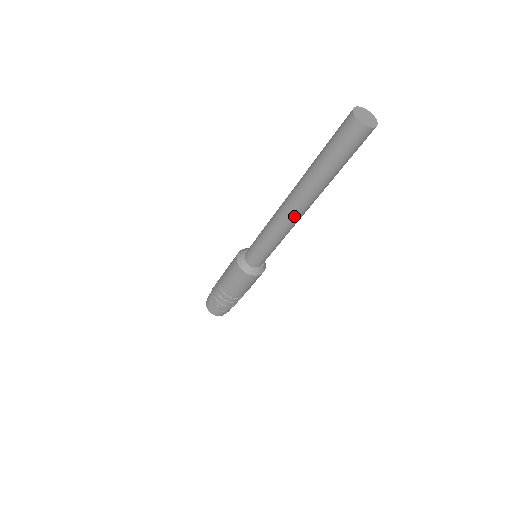
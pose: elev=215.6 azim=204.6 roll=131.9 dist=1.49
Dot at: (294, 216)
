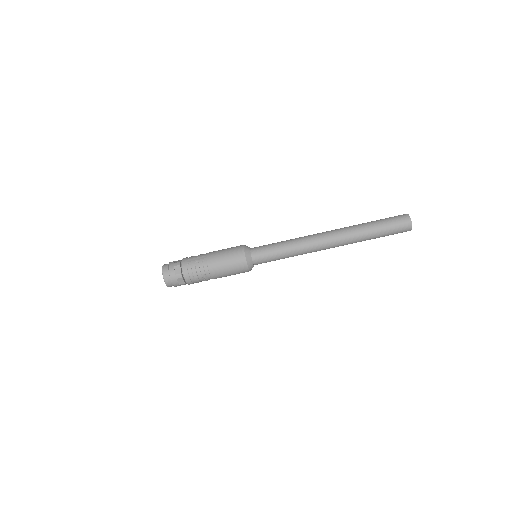
Dot at: (323, 246)
